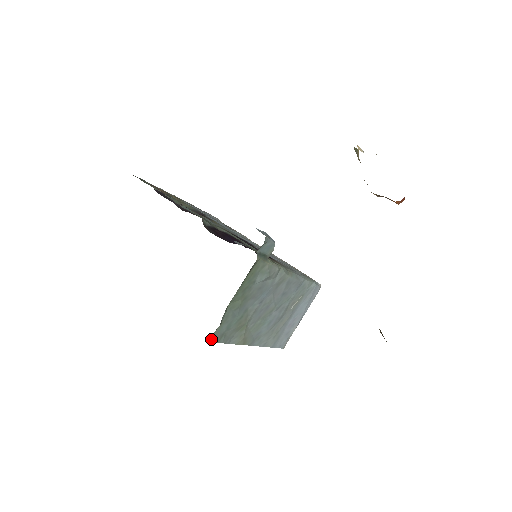
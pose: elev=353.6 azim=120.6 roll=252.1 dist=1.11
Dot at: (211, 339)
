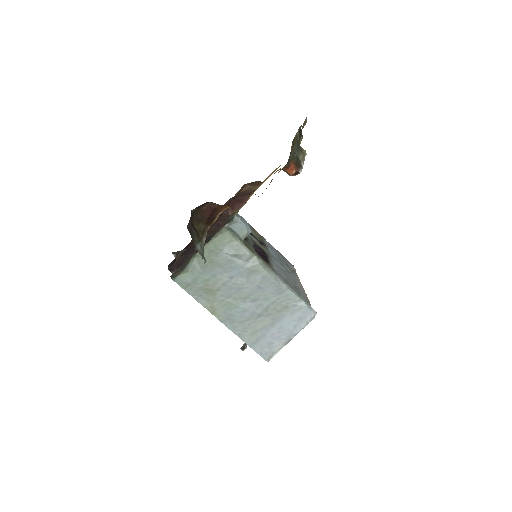
Dot at: (177, 280)
